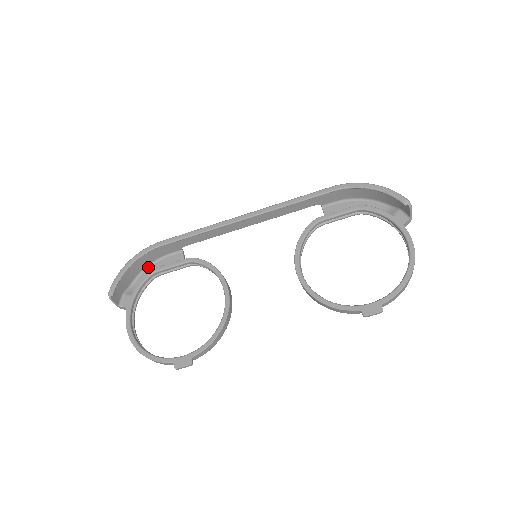
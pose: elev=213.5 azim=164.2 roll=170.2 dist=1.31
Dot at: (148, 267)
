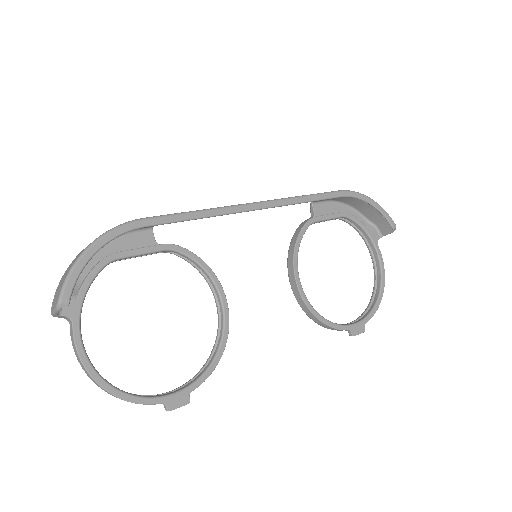
Dot at: occluded
